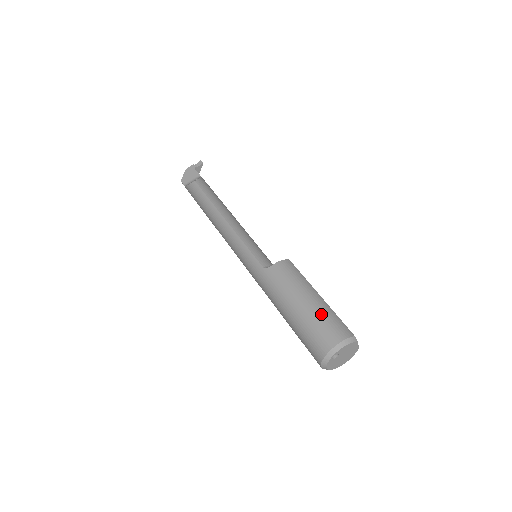
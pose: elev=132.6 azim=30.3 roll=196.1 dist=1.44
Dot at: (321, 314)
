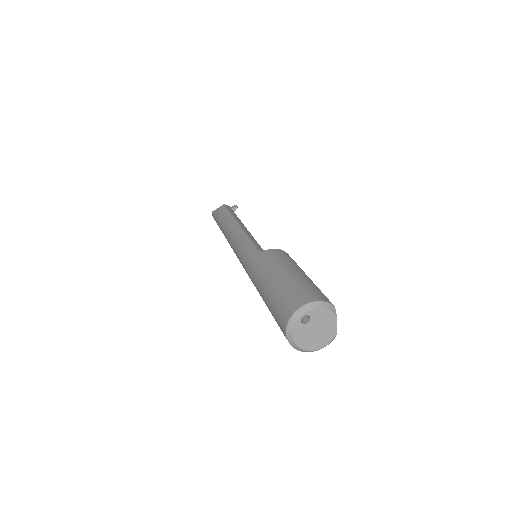
Dot at: (303, 282)
